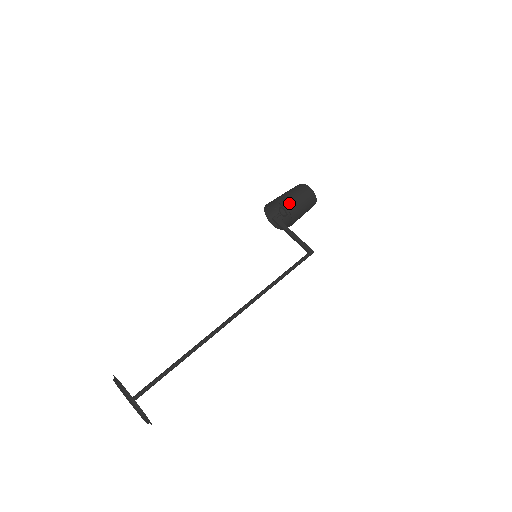
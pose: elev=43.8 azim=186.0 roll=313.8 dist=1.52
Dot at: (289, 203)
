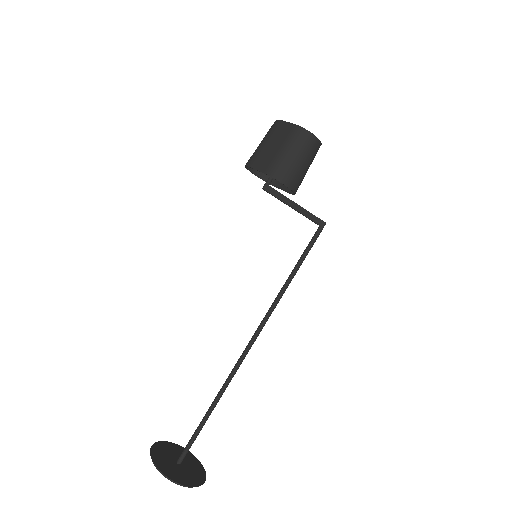
Dot at: (289, 178)
